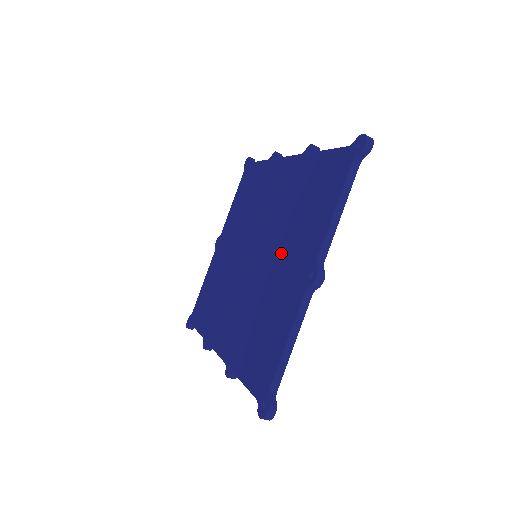
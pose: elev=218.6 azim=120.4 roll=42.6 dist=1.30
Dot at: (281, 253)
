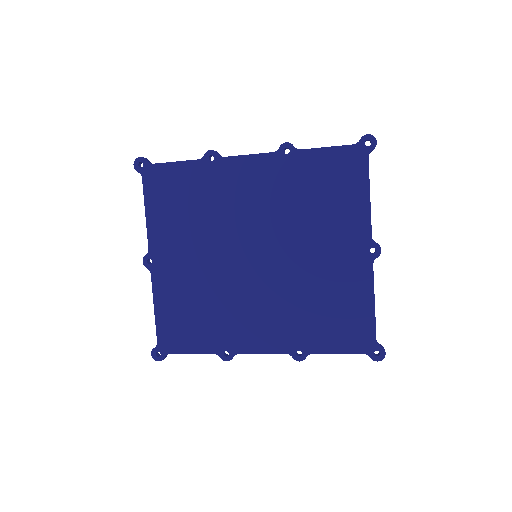
Dot at: (311, 244)
